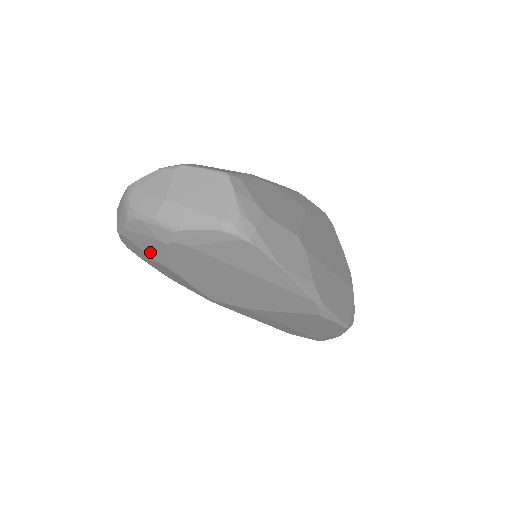
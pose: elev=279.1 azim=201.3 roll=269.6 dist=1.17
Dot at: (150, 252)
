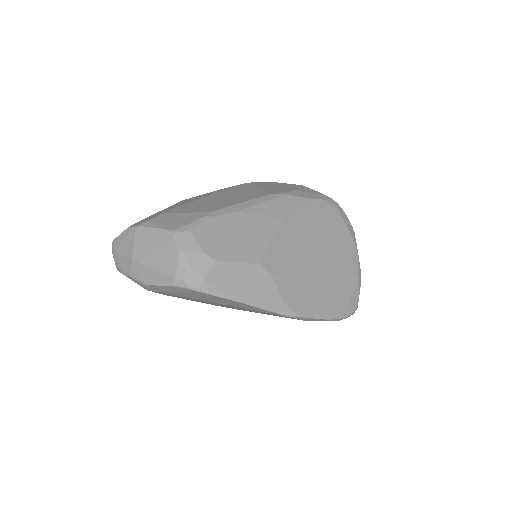
Dot at: occluded
